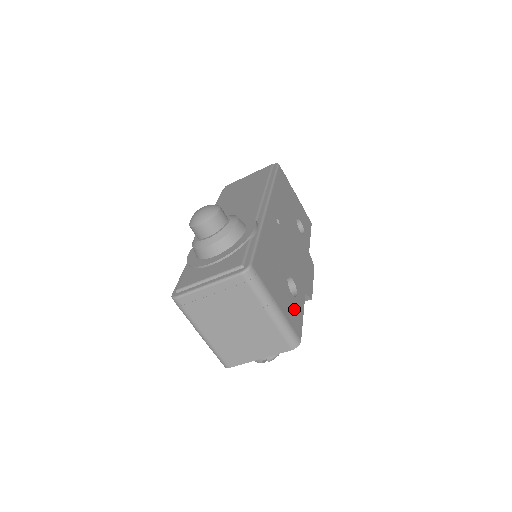
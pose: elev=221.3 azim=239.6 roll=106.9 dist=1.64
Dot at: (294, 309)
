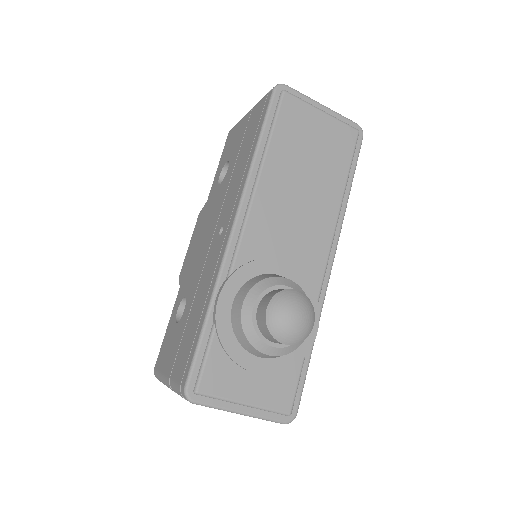
Dot at: occluded
